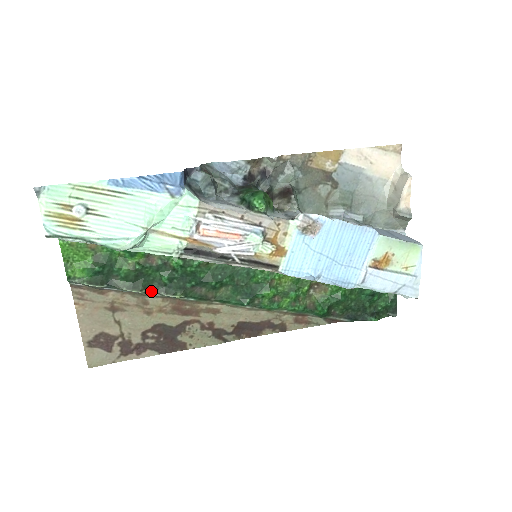
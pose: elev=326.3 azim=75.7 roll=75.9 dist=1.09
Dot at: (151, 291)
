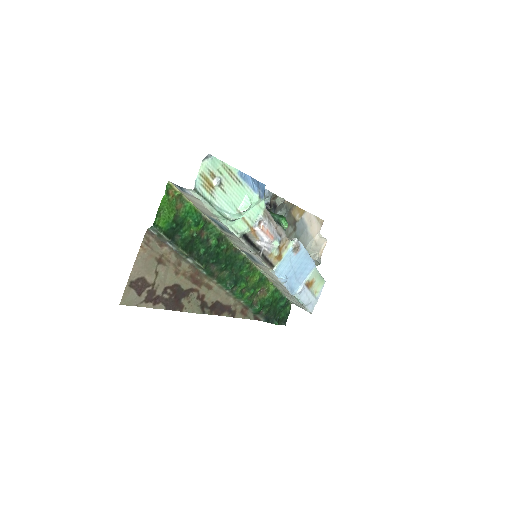
Dot at: (191, 256)
